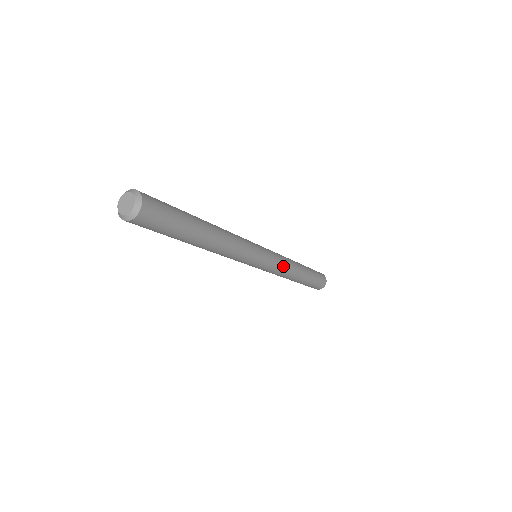
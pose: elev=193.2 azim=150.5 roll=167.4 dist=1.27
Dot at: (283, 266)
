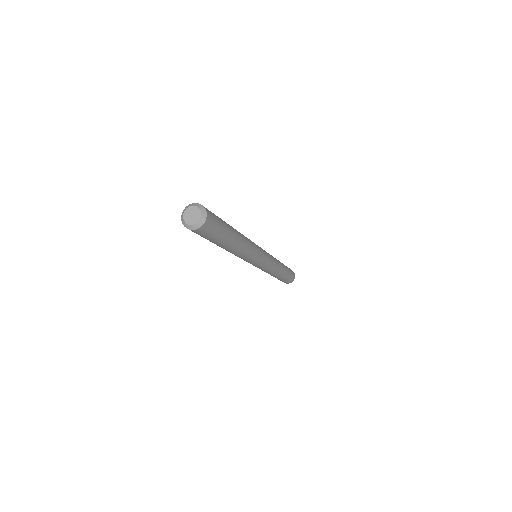
Dot at: (273, 266)
